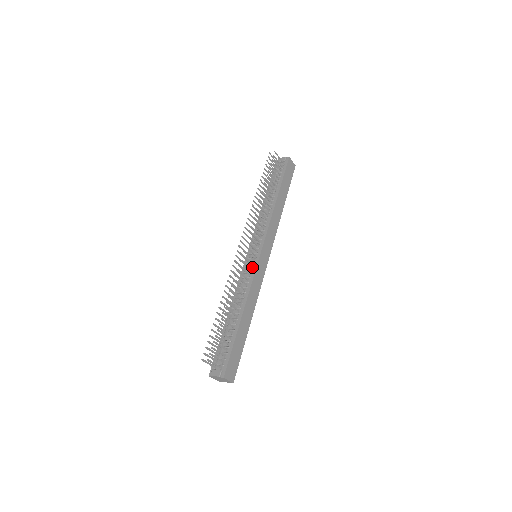
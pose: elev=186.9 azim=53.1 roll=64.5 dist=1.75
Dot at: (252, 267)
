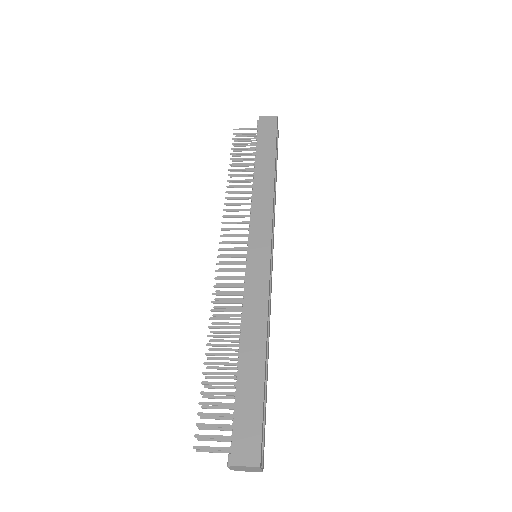
Dot at: occluded
